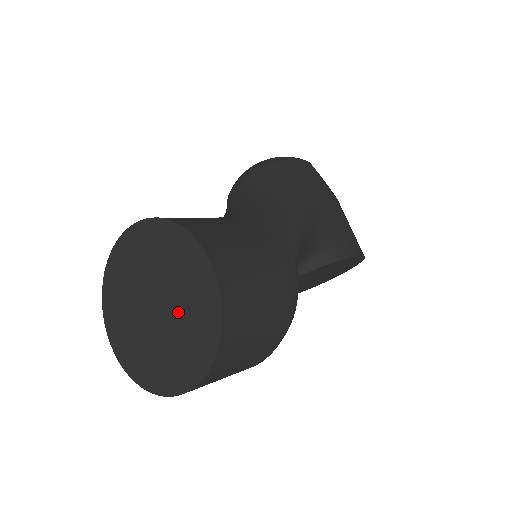
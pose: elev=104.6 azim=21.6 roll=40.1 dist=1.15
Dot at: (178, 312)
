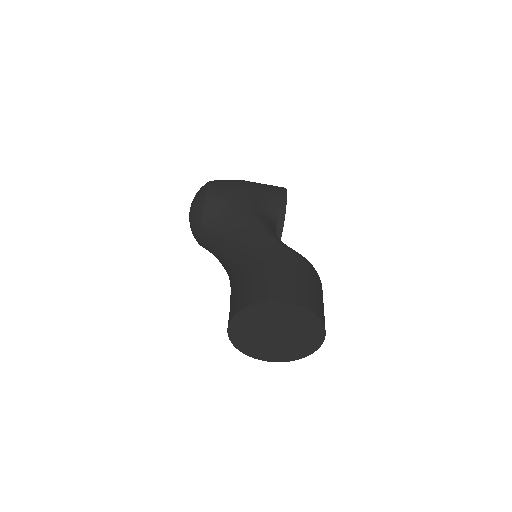
Dot at: (289, 326)
